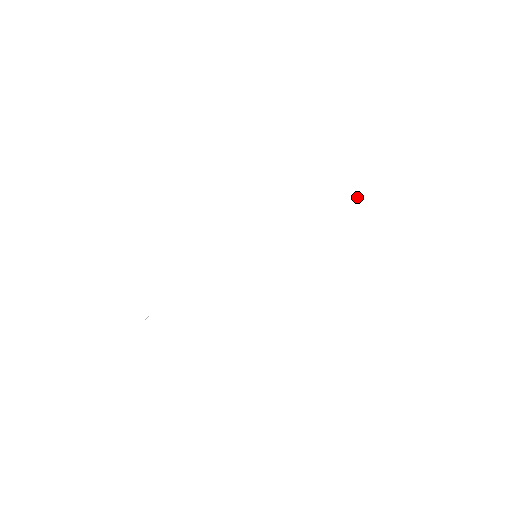
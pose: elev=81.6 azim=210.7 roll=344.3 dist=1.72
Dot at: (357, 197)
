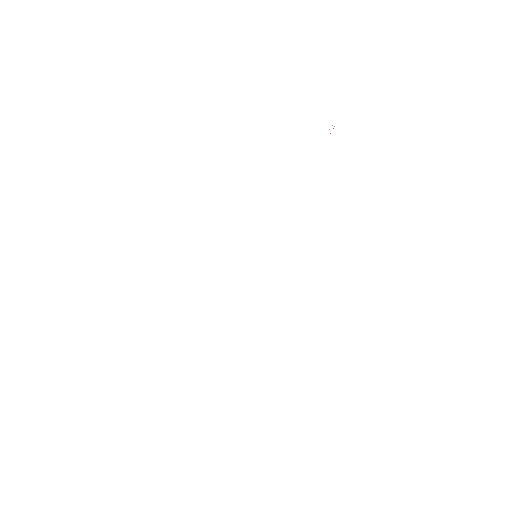
Dot at: (328, 133)
